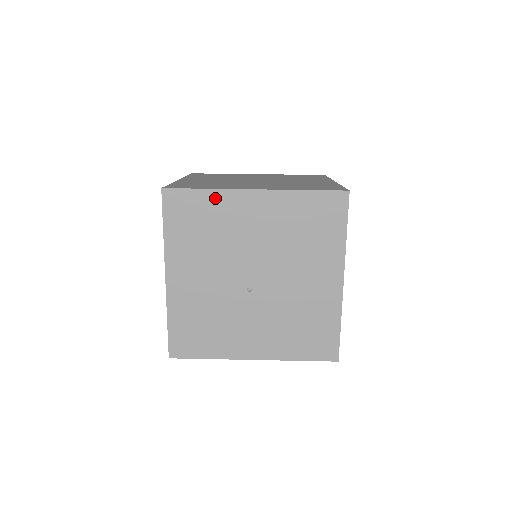
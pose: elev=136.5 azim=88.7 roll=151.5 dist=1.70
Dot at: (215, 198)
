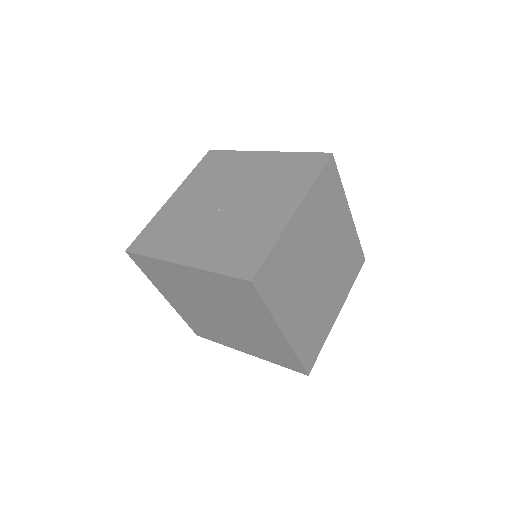
Dot at: (237, 155)
